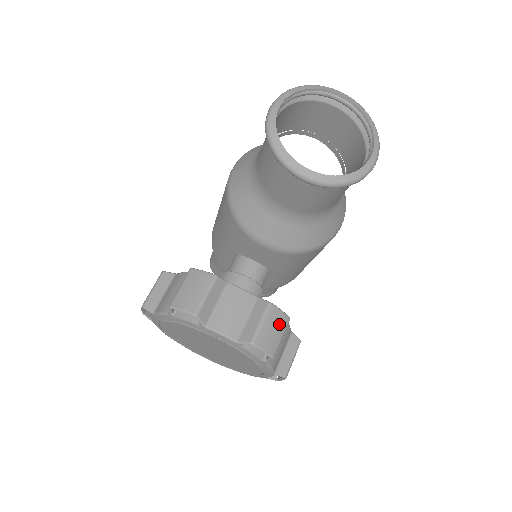
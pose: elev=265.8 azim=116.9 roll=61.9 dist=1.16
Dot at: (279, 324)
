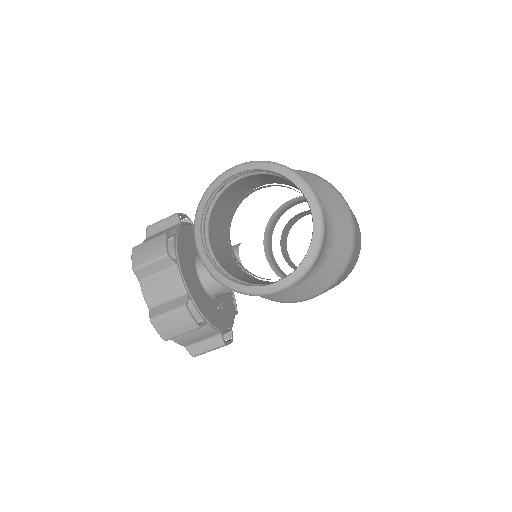
Dot at: (183, 325)
